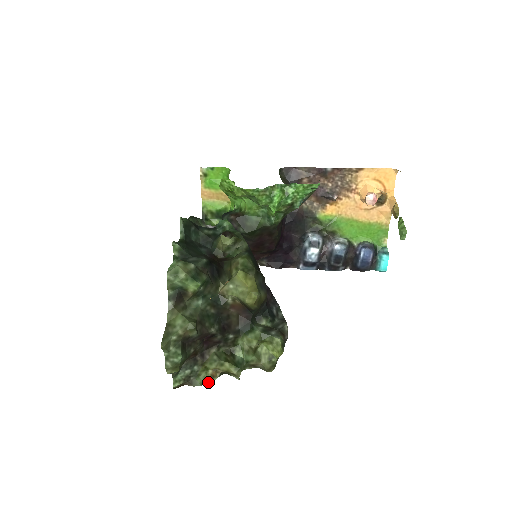
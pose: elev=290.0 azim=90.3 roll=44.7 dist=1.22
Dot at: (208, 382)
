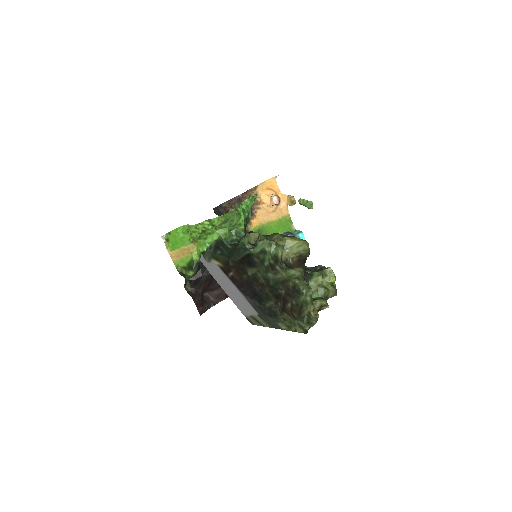
Dot at: (317, 319)
